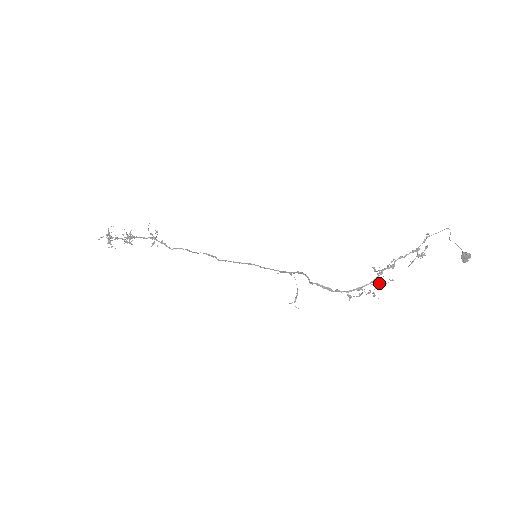
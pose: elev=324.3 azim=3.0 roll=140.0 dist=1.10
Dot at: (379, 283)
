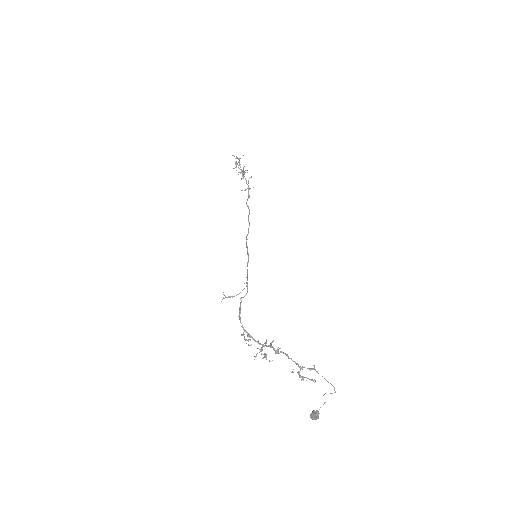
Dot at: (265, 353)
